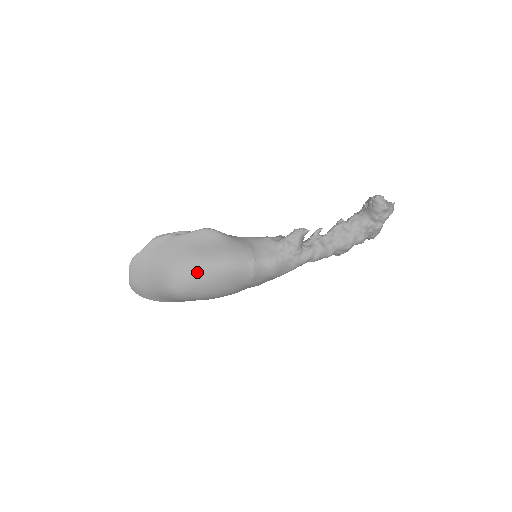
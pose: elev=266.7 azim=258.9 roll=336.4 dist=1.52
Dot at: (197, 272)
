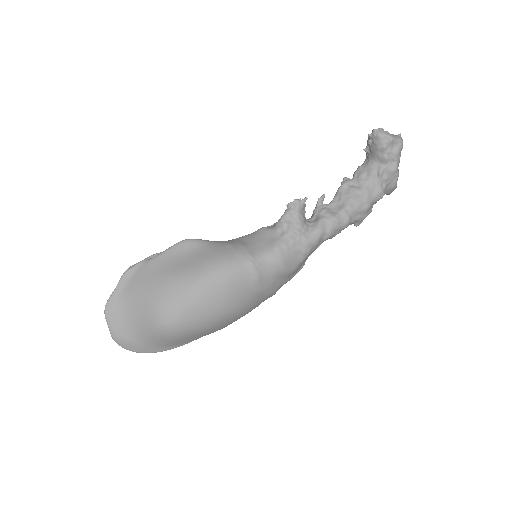
Dot at: (183, 292)
